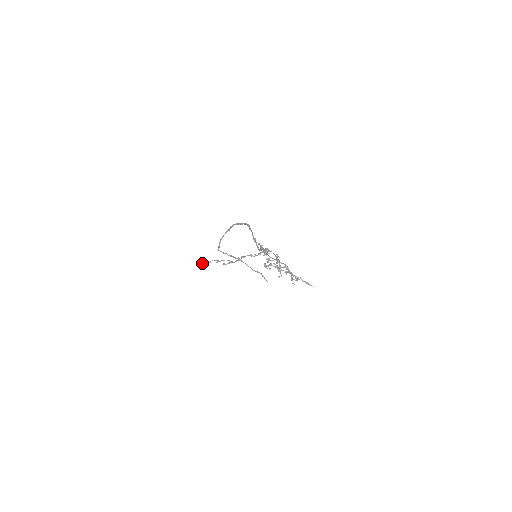
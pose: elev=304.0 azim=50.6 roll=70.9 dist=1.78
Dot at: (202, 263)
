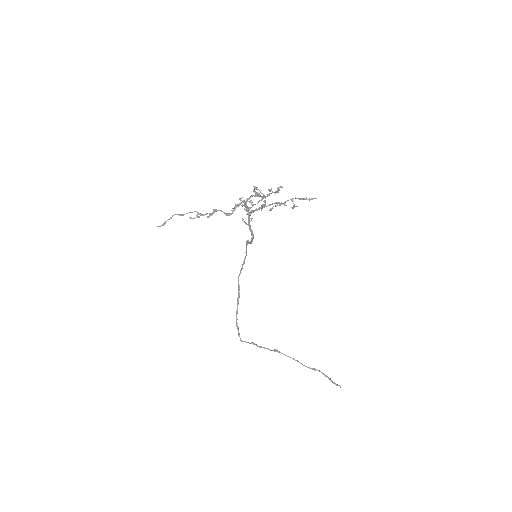
Dot at: (162, 225)
